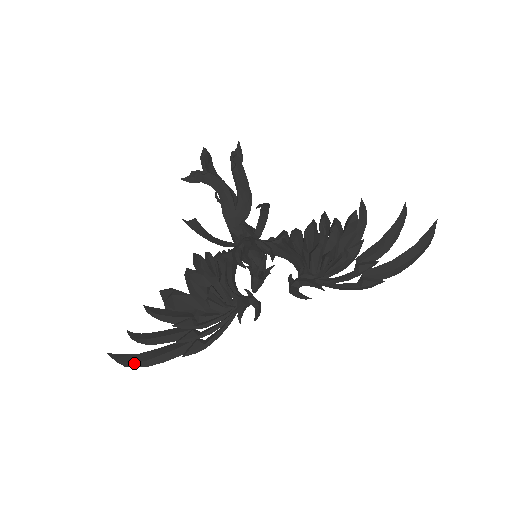
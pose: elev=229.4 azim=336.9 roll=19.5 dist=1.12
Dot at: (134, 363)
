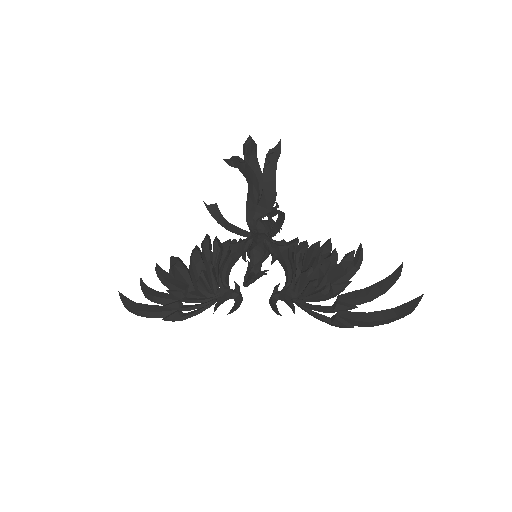
Dot at: (130, 308)
